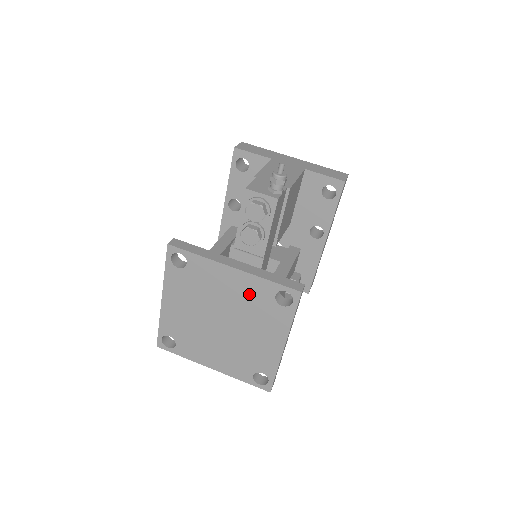
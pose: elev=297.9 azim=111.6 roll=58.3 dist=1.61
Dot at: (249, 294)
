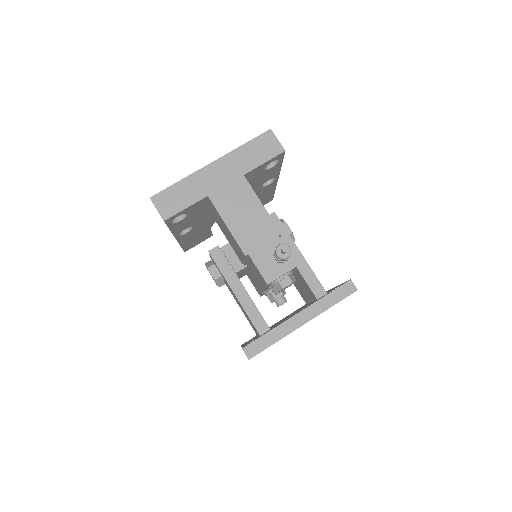
Dot at: occluded
